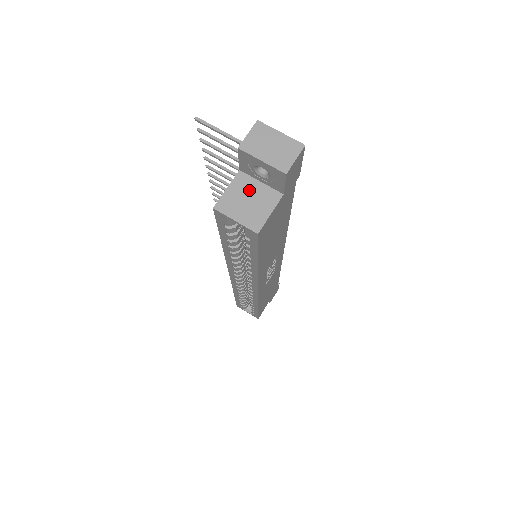
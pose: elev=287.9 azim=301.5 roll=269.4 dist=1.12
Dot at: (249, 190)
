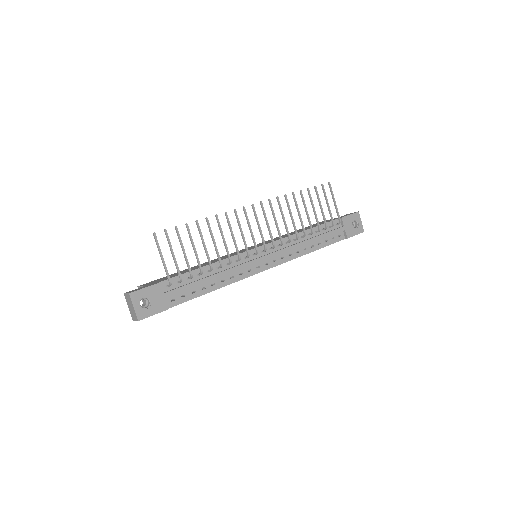
Dot at: occluded
